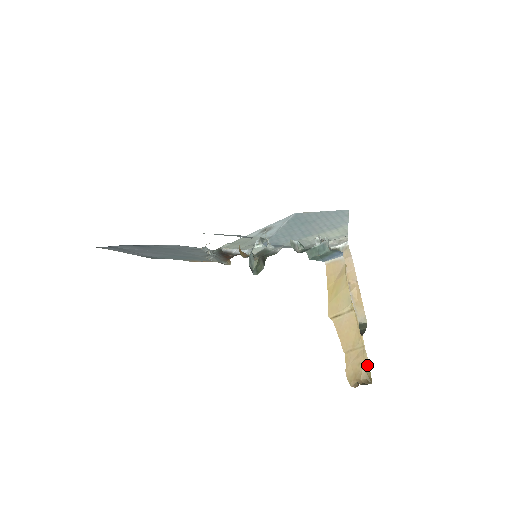
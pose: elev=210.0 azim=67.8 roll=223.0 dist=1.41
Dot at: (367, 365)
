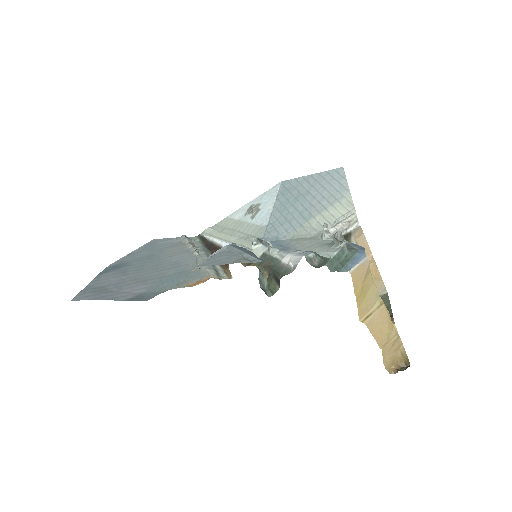
Dot at: (402, 348)
